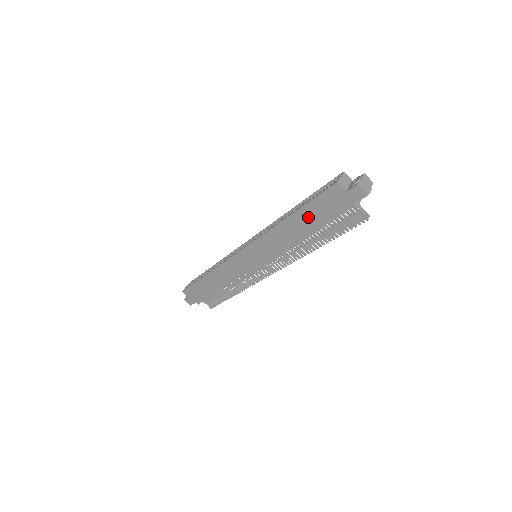
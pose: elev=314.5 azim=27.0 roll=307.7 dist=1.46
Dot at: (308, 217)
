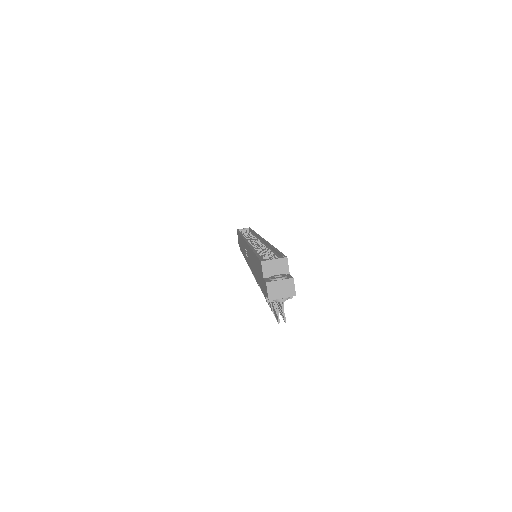
Dot at: (256, 267)
